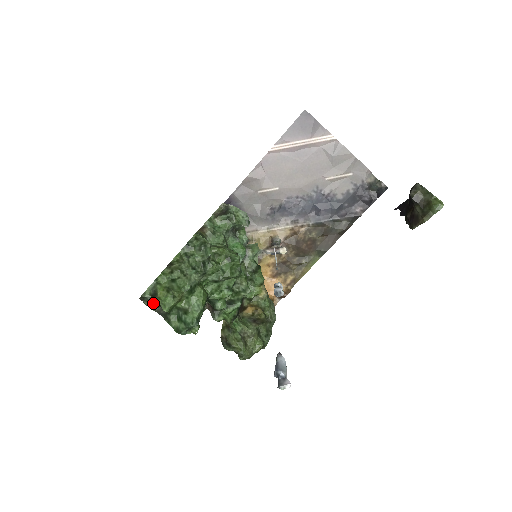
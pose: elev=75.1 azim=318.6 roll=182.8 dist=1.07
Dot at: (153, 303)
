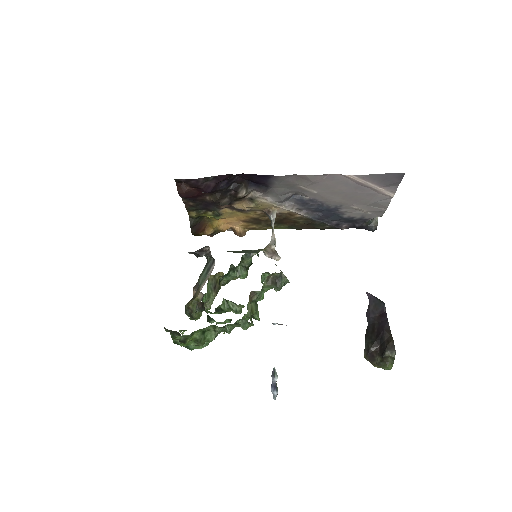
Dot at: occluded
